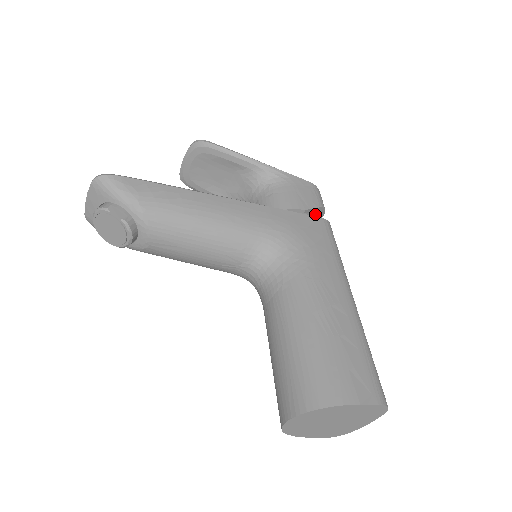
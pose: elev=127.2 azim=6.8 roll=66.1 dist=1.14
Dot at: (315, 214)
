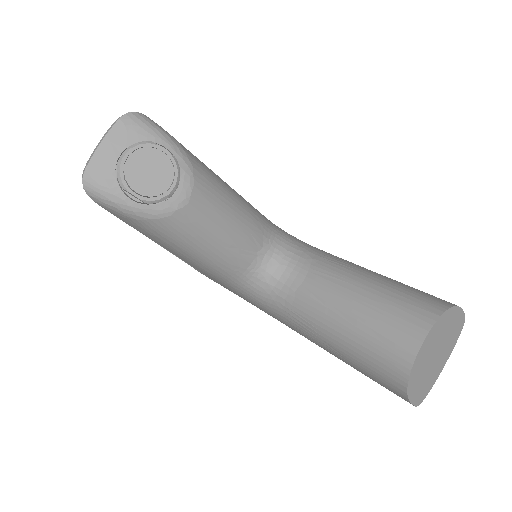
Dot at: occluded
